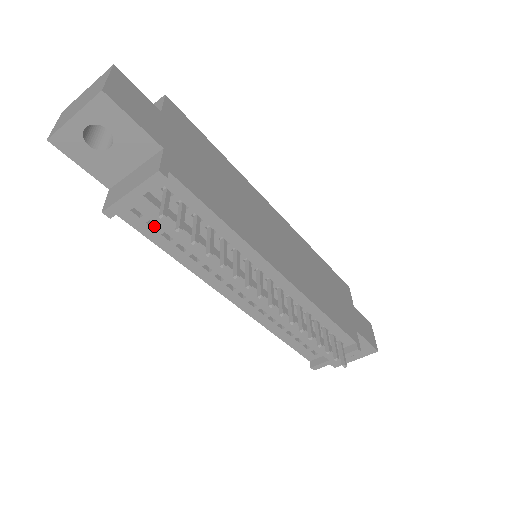
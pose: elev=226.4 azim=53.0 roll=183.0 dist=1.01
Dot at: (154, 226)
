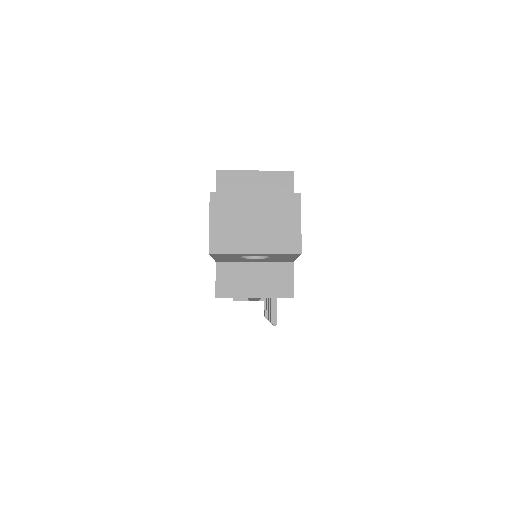
Dot at: occluded
